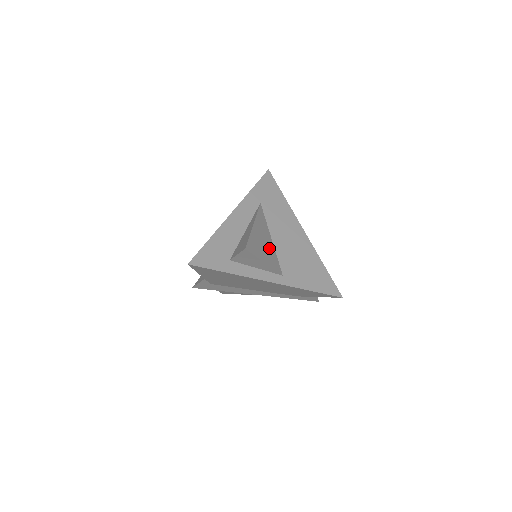
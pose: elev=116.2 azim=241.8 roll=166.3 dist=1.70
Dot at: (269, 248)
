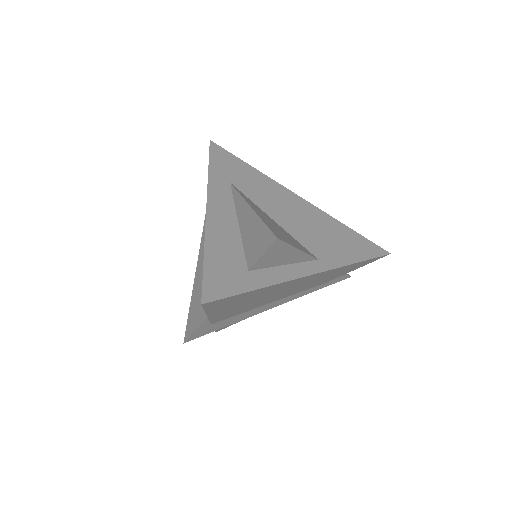
Dot at: (283, 231)
